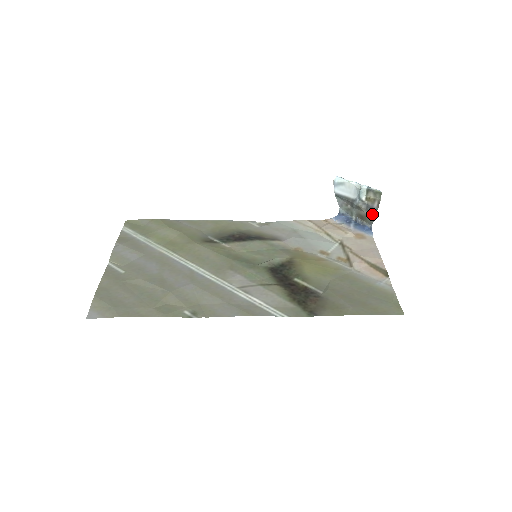
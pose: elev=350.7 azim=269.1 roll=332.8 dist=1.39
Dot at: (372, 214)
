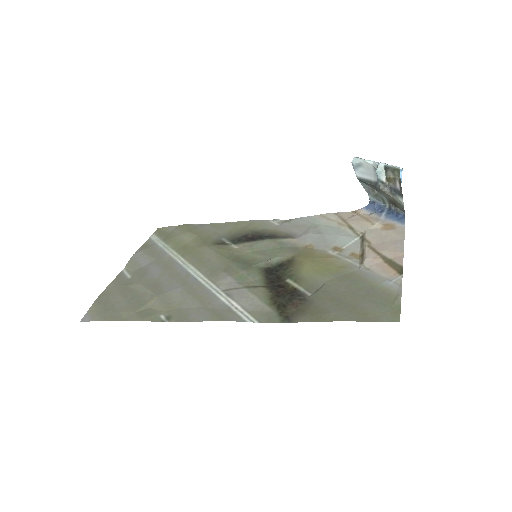
Dot at: (399, 198)
